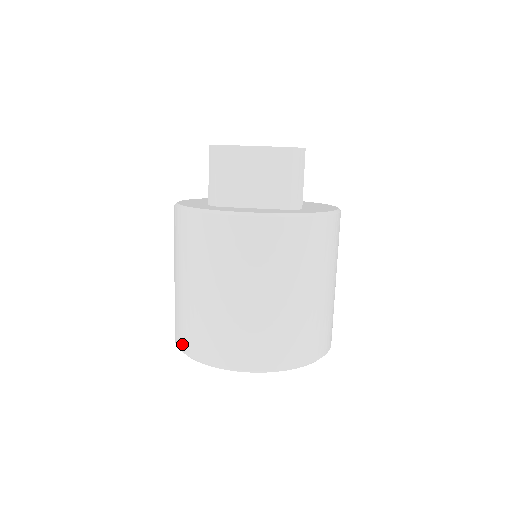
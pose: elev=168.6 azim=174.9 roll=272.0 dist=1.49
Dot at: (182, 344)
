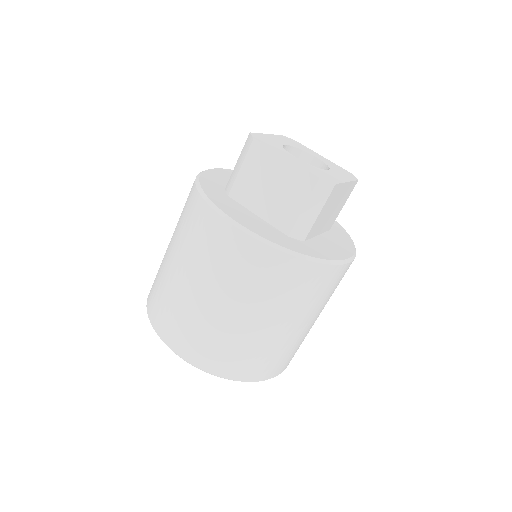
Dot at: (232, 373)
